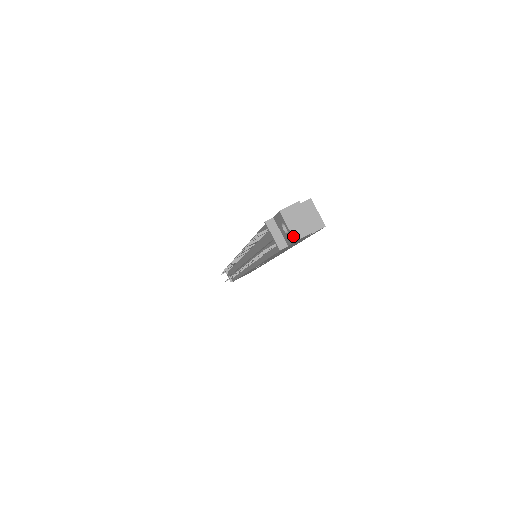
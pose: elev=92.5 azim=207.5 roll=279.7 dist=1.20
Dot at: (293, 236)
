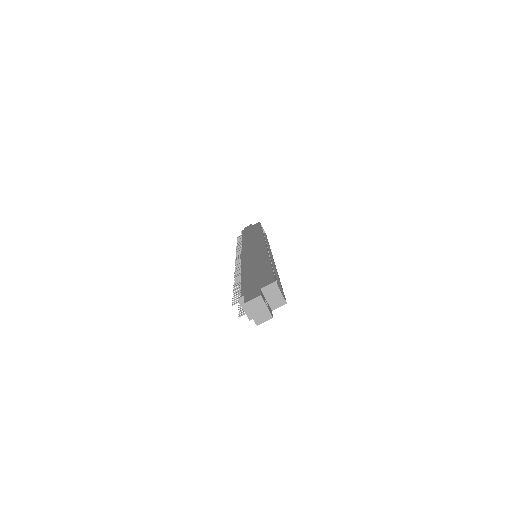
Dot at: (255, 322)
